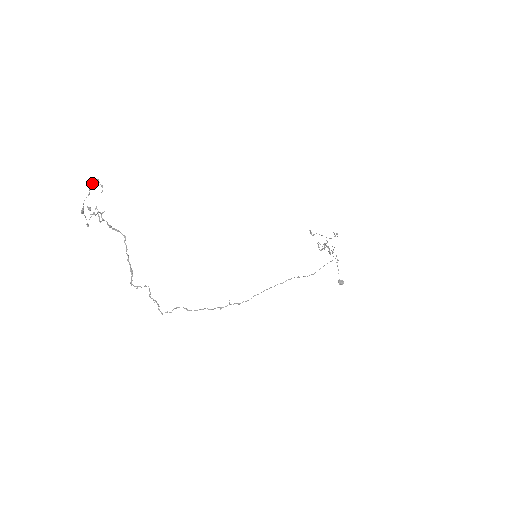
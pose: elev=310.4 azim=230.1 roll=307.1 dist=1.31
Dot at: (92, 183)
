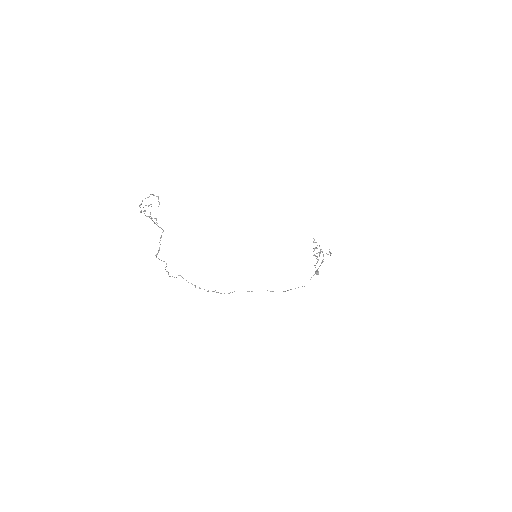
Dot at: (154, 195)
